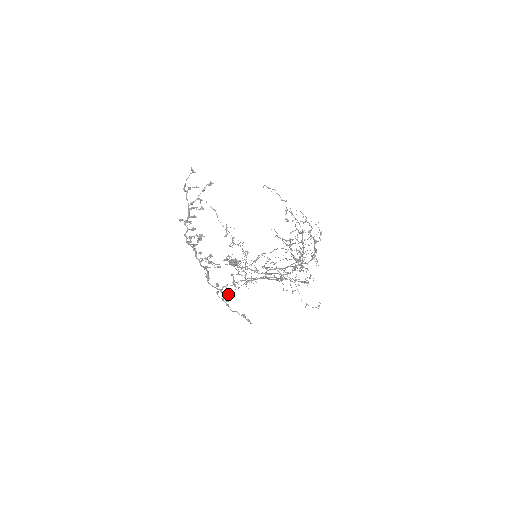
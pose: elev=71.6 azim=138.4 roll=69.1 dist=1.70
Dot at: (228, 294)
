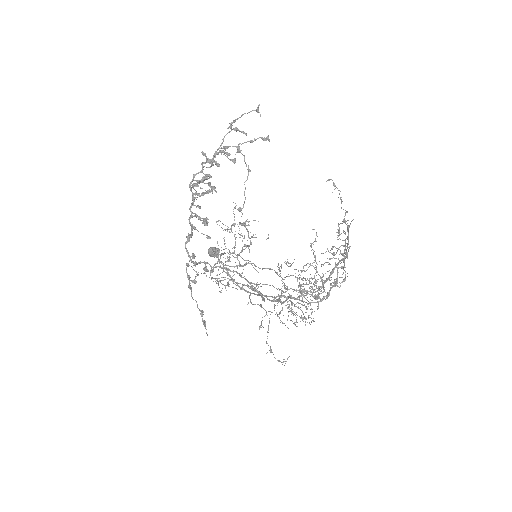
Dot at: occluded
